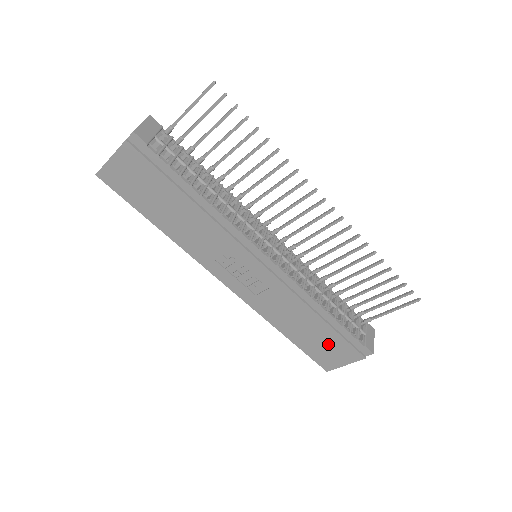
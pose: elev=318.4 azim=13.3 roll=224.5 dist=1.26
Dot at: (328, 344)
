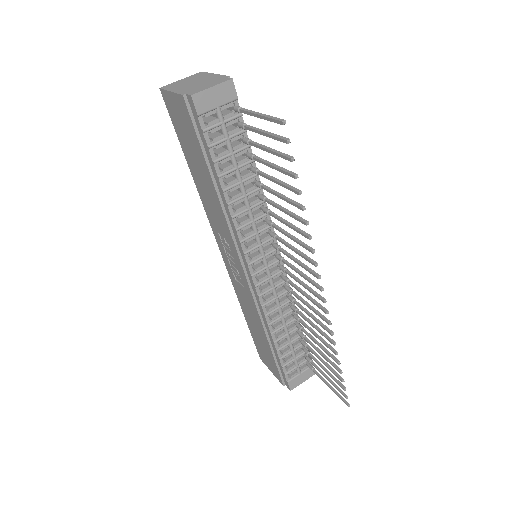
Dot at: (266, 352)
